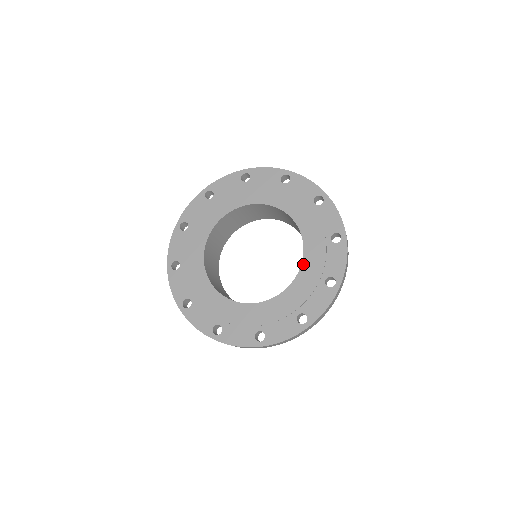
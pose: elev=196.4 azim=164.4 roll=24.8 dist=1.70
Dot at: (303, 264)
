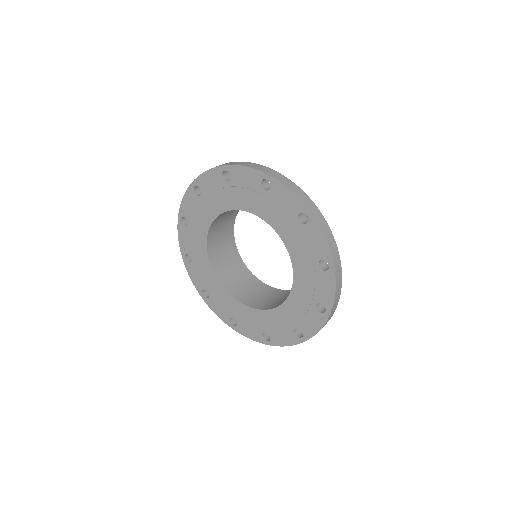
Dot at: (291, 257)
